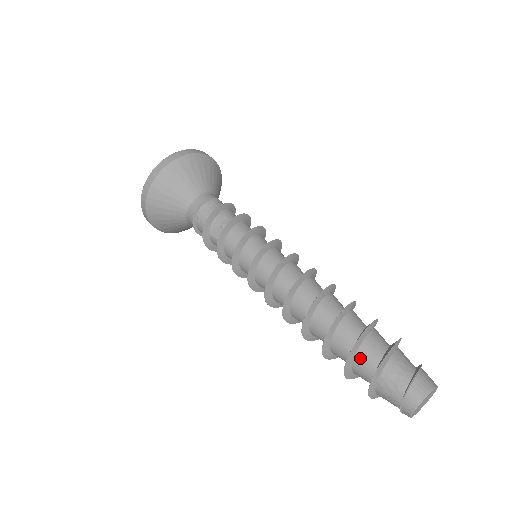
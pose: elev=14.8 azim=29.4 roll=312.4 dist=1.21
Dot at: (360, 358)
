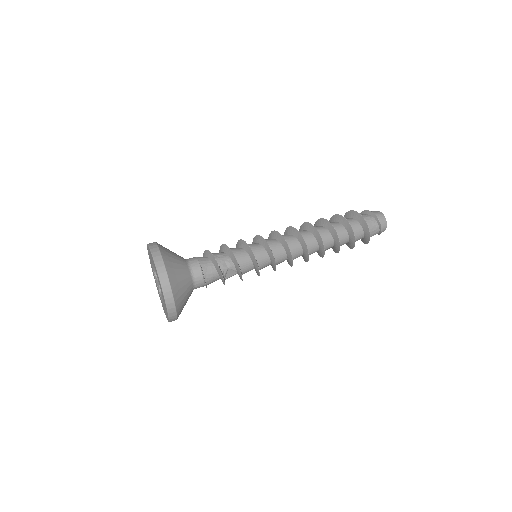
Dot at: (356, 238)
